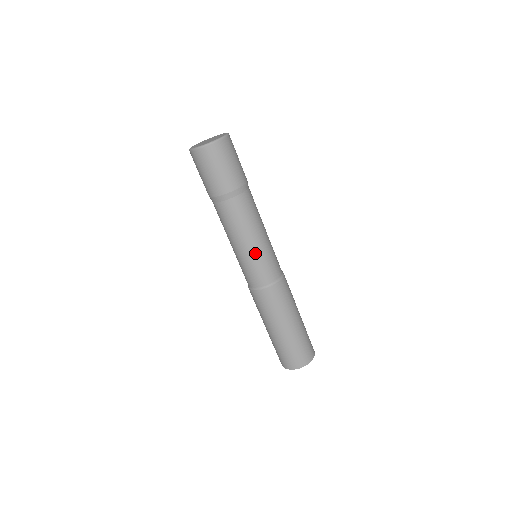
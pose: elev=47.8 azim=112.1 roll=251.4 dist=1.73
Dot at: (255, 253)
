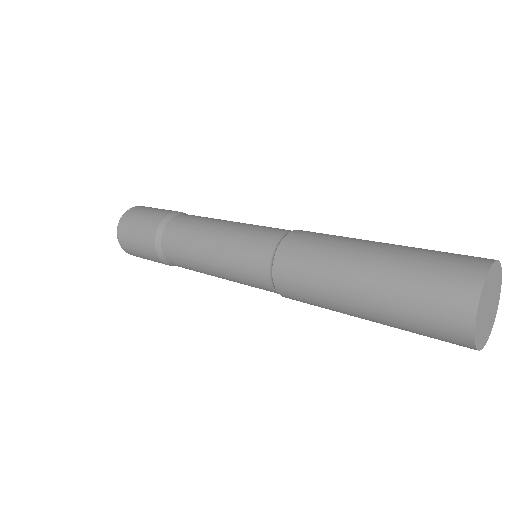
Dot at: (230, 234)
